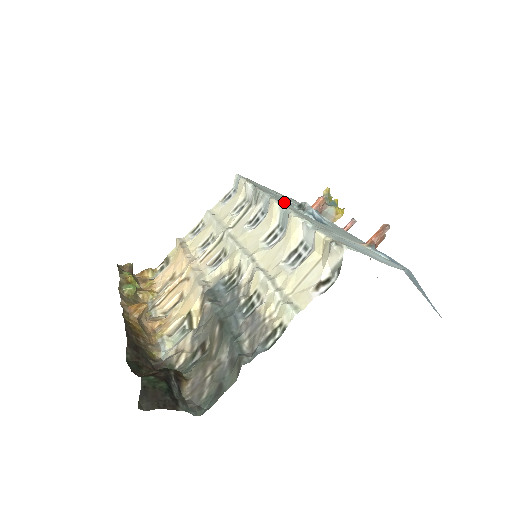
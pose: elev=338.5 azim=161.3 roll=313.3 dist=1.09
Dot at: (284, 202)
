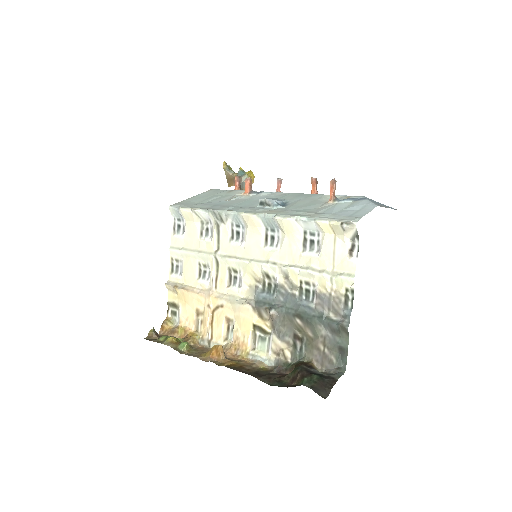
Dot at: (249, 209)
